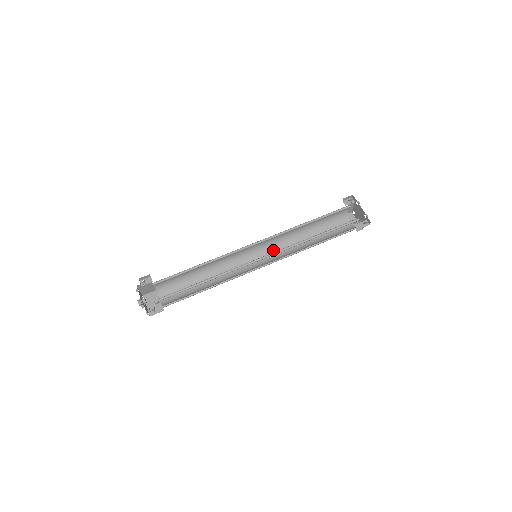
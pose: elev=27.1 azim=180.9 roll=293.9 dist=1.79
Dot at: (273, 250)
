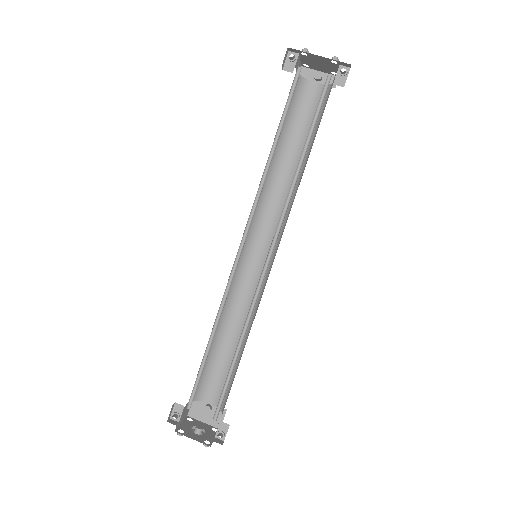
Dot at: (263, 222)
